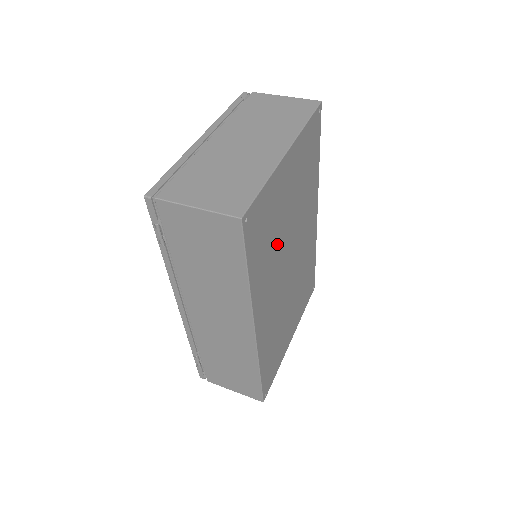
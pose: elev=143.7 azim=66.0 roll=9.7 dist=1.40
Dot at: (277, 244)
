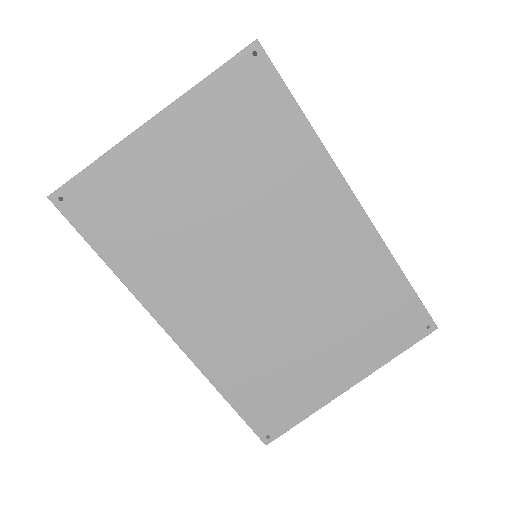
Dot at: (185, 235)
